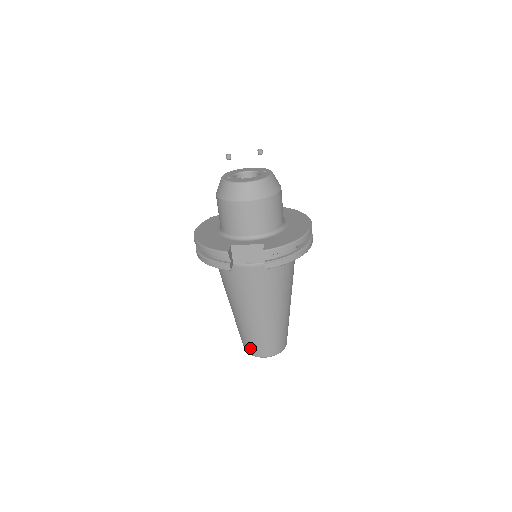
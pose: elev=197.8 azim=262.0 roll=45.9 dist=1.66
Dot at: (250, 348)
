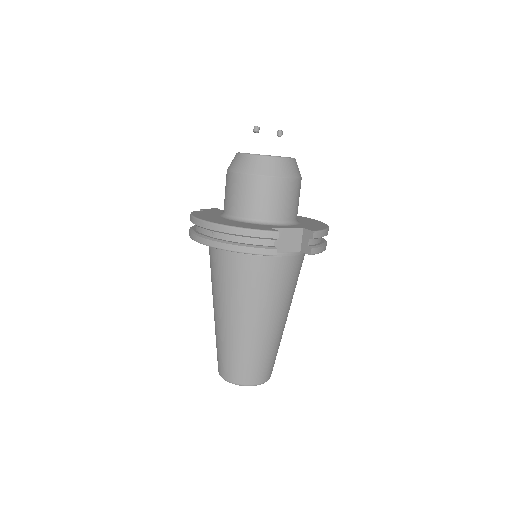
Dot at: (244, 374)
